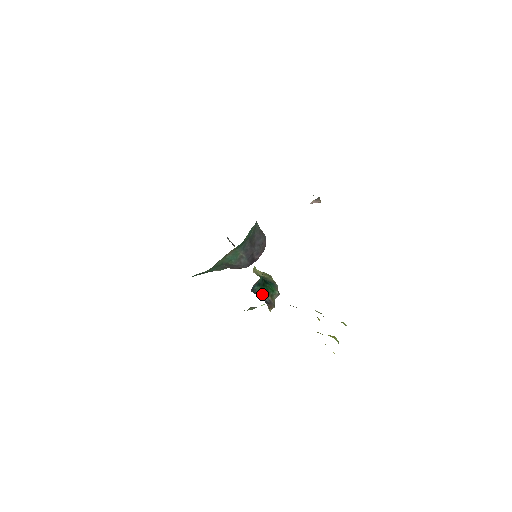
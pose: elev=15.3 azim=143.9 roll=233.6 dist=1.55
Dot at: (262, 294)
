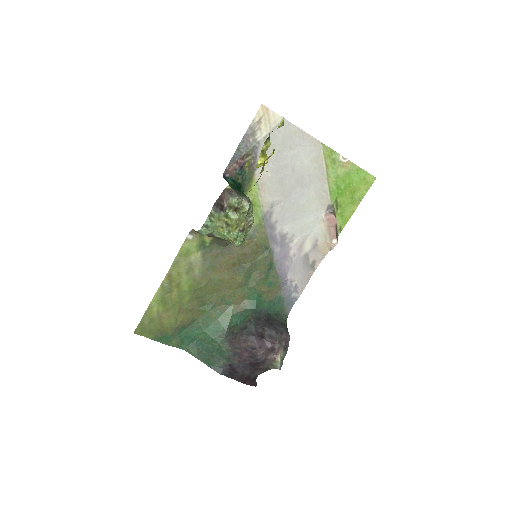
Dot at: (231, 186)
